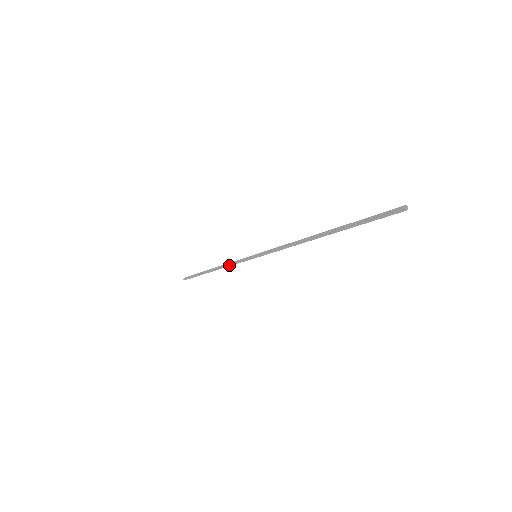
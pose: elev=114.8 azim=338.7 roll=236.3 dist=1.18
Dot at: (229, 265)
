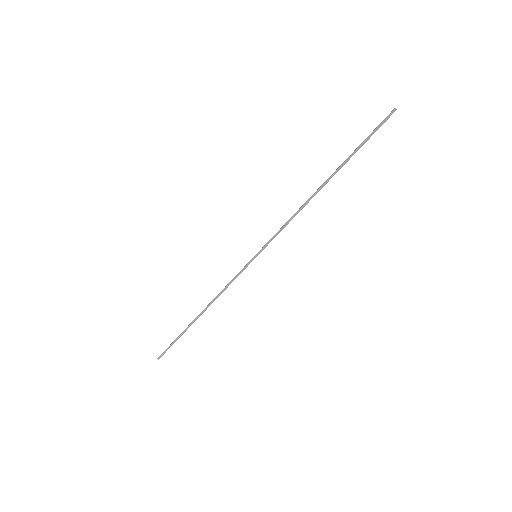
Dot at: (223, 290)
